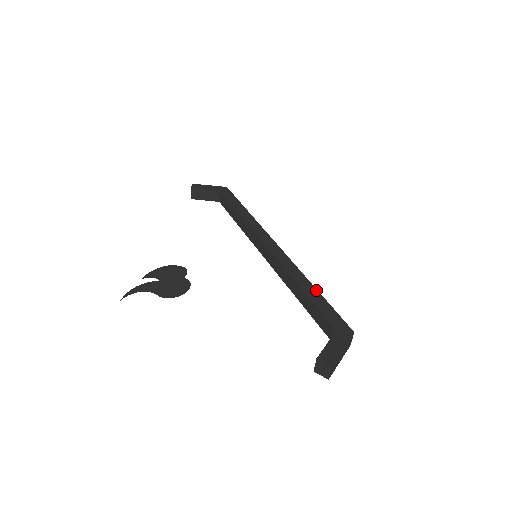
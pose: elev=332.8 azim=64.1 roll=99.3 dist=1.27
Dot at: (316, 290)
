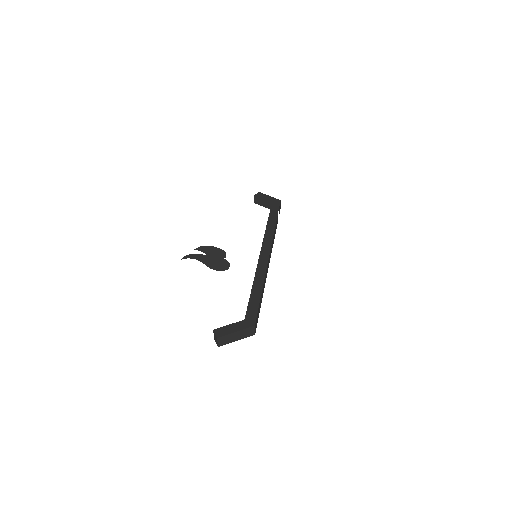
Dot at: (261, 290)
